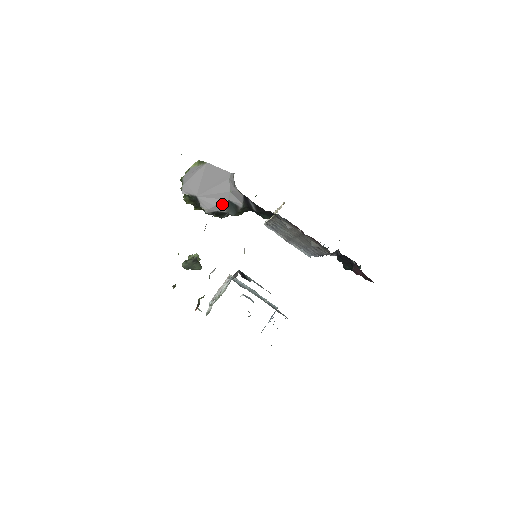
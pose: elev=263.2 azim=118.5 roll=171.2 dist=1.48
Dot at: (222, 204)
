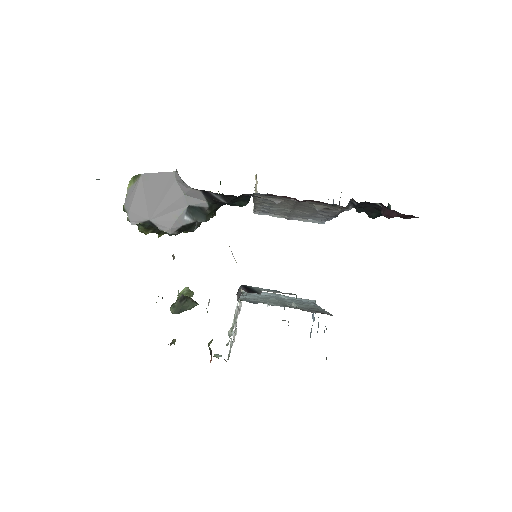
Dot at: (183, 214)
